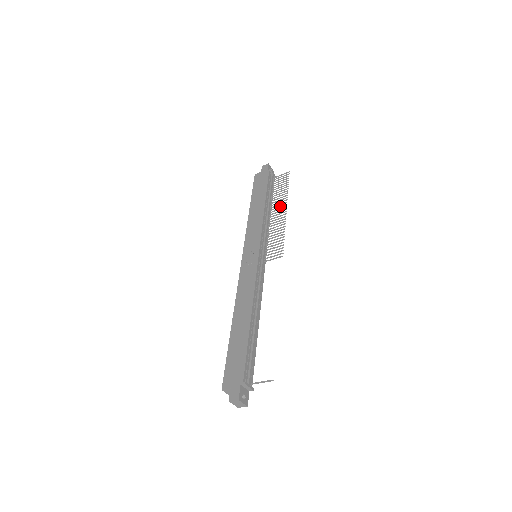
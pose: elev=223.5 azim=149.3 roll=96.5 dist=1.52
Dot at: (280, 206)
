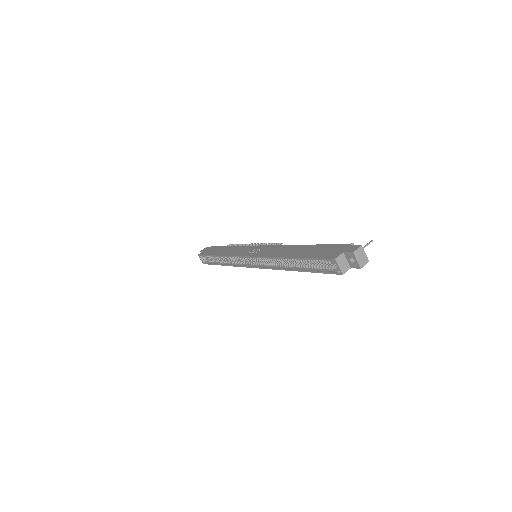
Dot at: occluded
